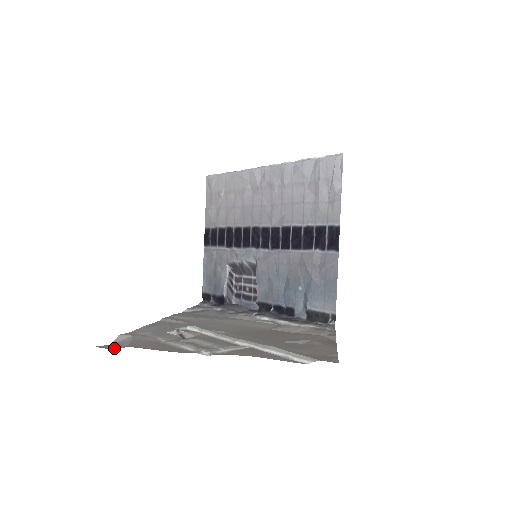
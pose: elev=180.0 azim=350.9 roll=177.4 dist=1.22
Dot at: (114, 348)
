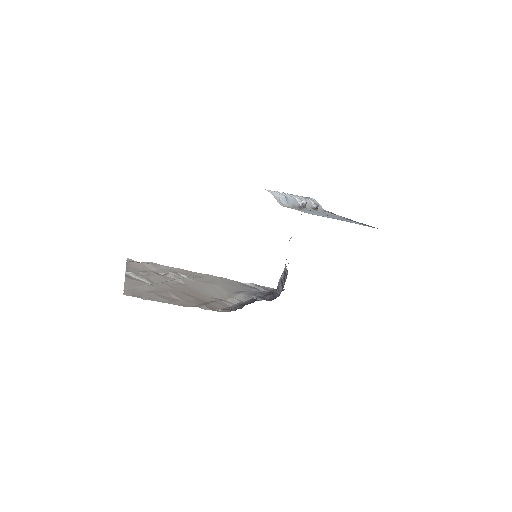
Dot at: occluded
